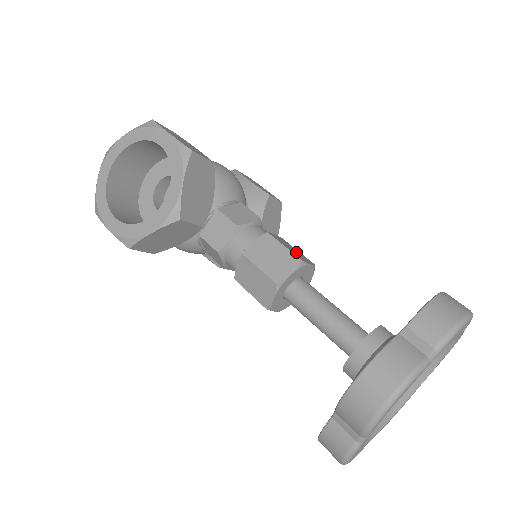
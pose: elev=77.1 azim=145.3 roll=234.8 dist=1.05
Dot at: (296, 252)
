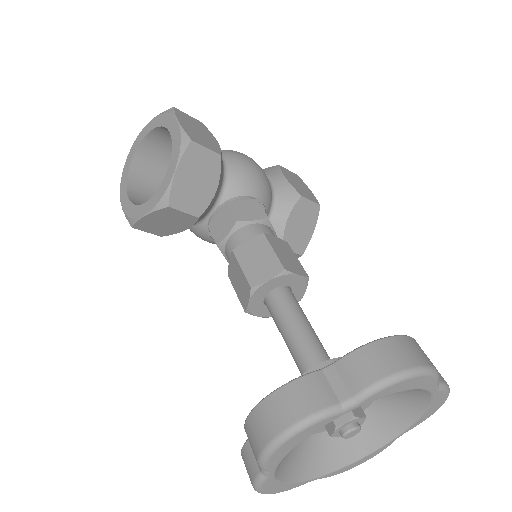
Dot at: (289, 259)
